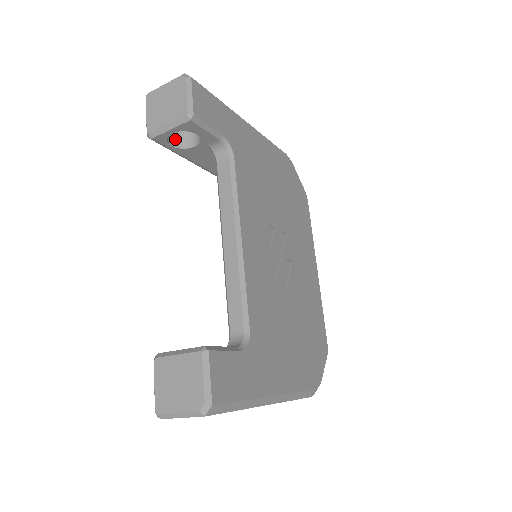
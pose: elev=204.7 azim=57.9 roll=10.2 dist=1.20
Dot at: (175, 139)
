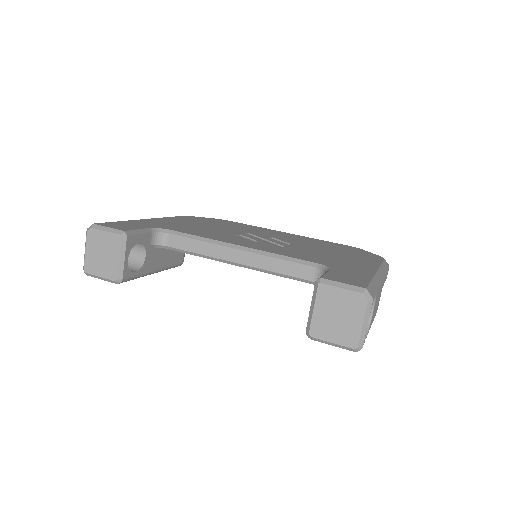
Dot at: (131, 268)
